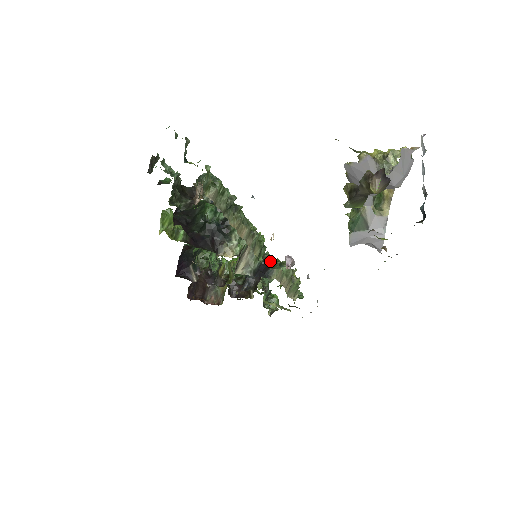
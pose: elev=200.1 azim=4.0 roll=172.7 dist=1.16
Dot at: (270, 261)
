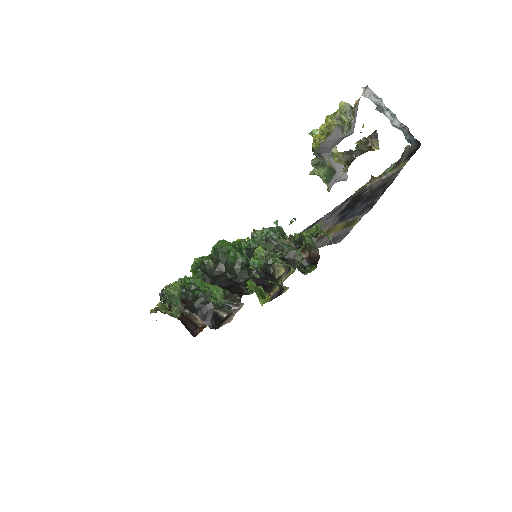
Dot at: occluded
